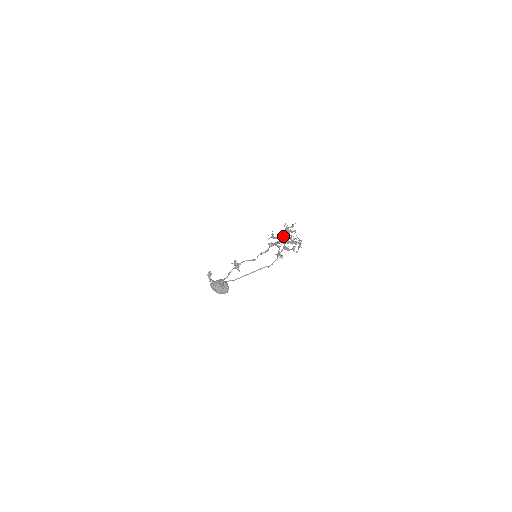
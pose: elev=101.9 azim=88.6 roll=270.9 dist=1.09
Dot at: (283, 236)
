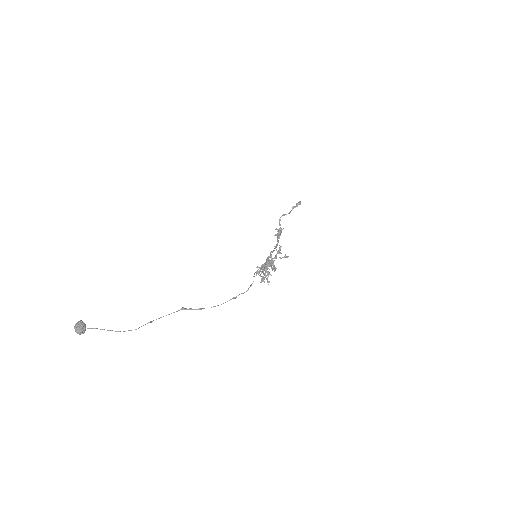
Dot at: occluded
